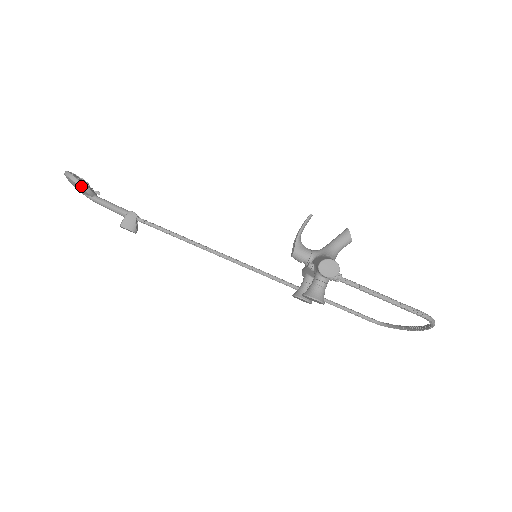
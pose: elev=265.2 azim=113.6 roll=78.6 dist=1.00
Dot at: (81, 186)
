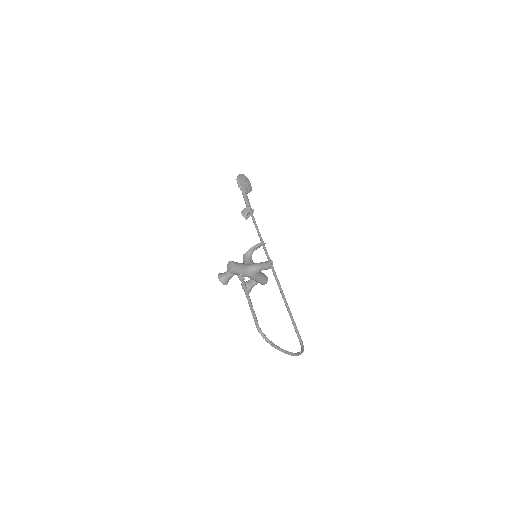
Dot at: (238, 184)
